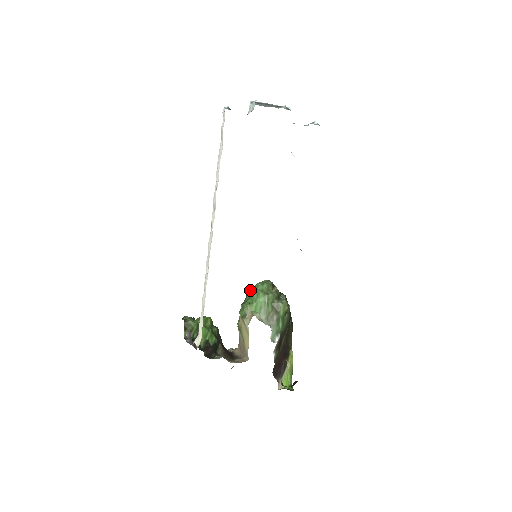
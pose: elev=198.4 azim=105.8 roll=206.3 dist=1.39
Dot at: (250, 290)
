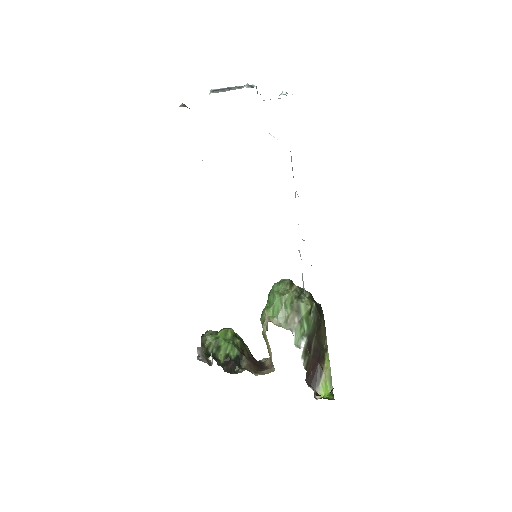
Dot at: occluded
